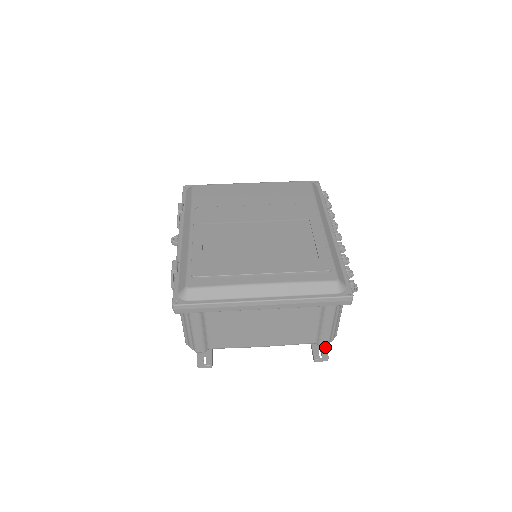
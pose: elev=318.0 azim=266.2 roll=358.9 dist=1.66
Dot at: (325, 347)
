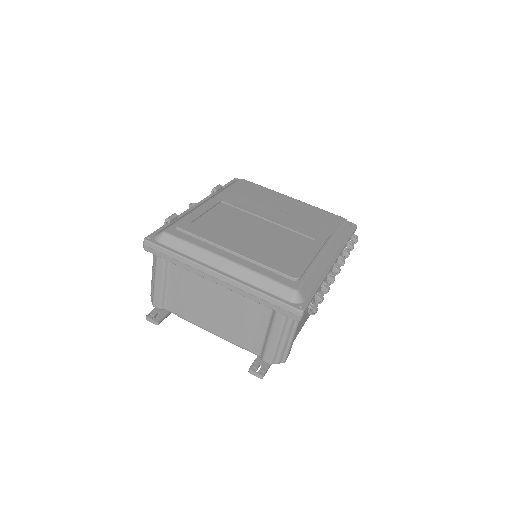
Dot at: (268, 366)
